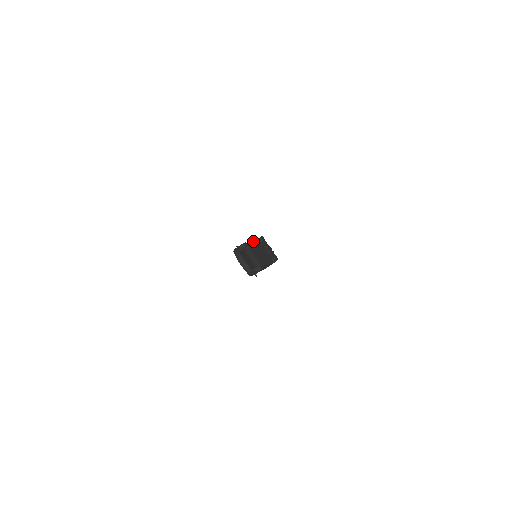
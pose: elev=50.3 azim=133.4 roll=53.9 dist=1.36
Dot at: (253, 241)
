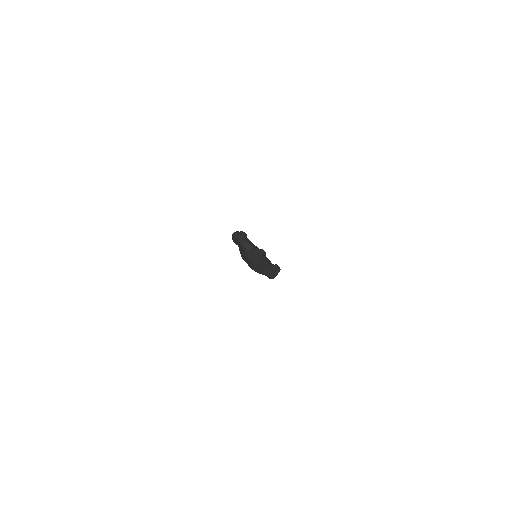
Dot at: (253, 244)
